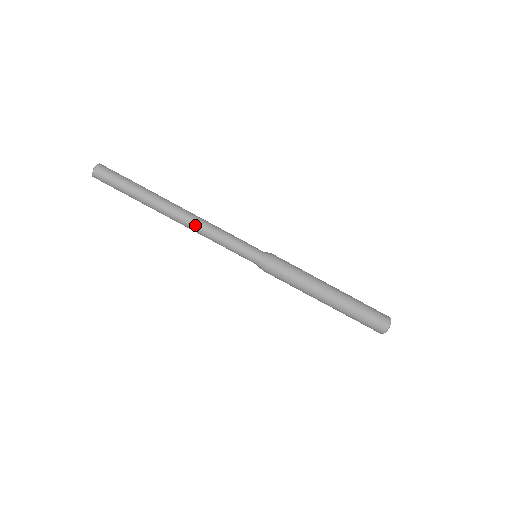
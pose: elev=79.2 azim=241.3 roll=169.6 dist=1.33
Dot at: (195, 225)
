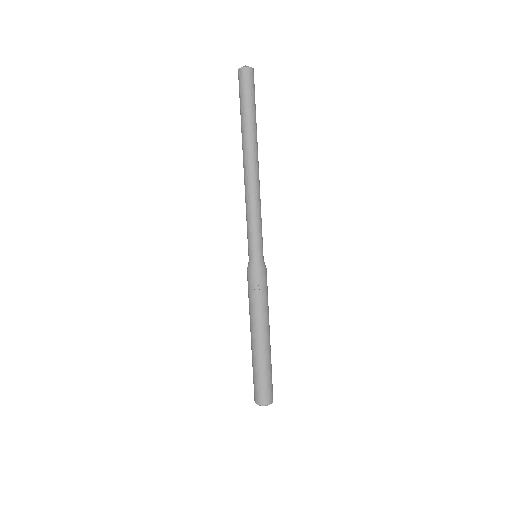
Dot at: (252, 187)
